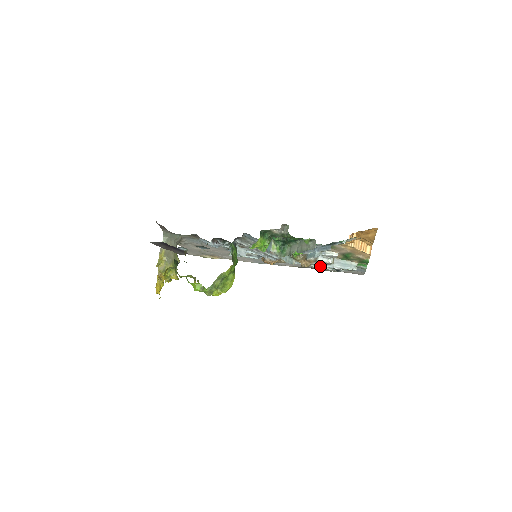
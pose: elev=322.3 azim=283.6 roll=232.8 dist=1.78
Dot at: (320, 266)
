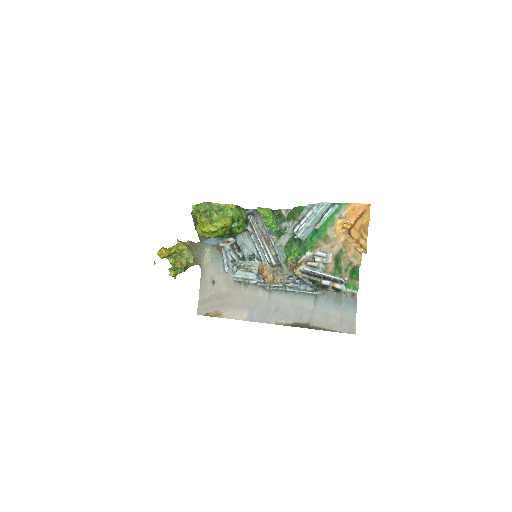
Dot at: (310, 310)
